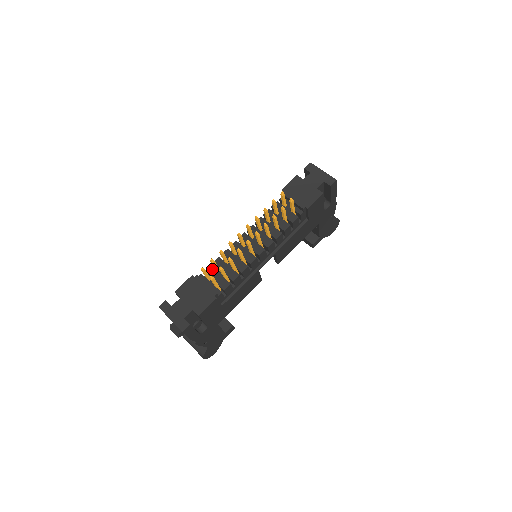
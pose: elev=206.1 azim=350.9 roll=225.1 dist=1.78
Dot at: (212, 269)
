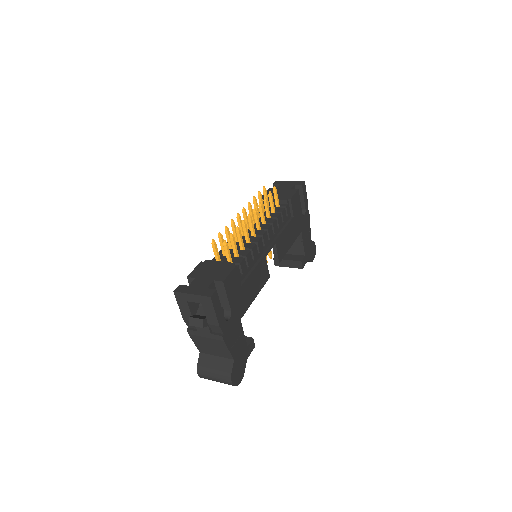
Dot at: occluded
